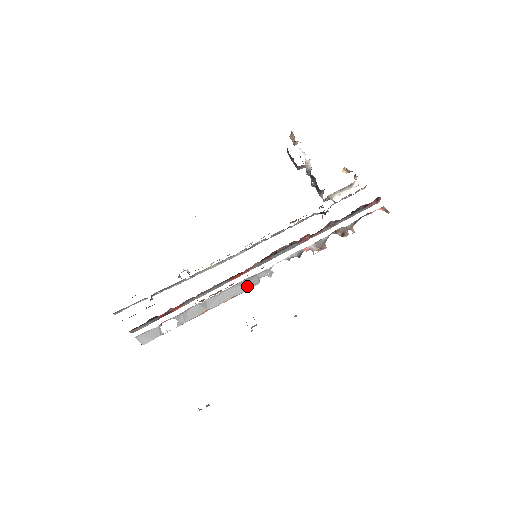
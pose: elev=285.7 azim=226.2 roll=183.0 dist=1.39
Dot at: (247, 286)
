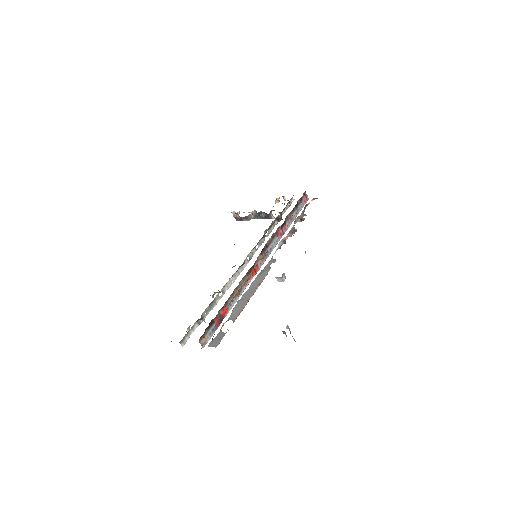
Dot at: (264, 273)
